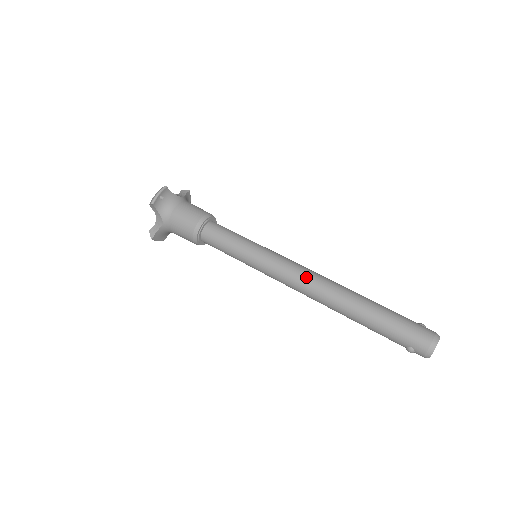
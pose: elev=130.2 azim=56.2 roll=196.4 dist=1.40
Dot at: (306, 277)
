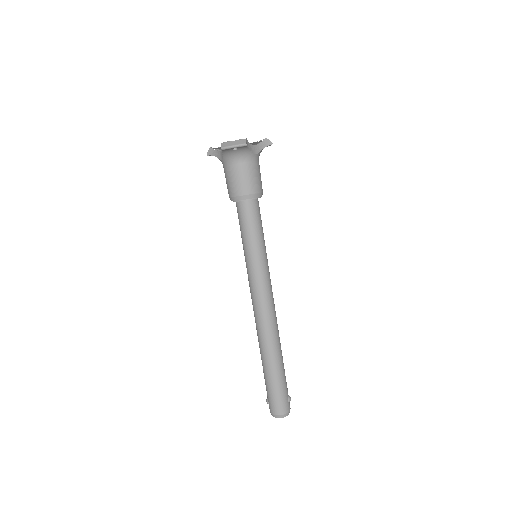
Dot at: (263, 312)
